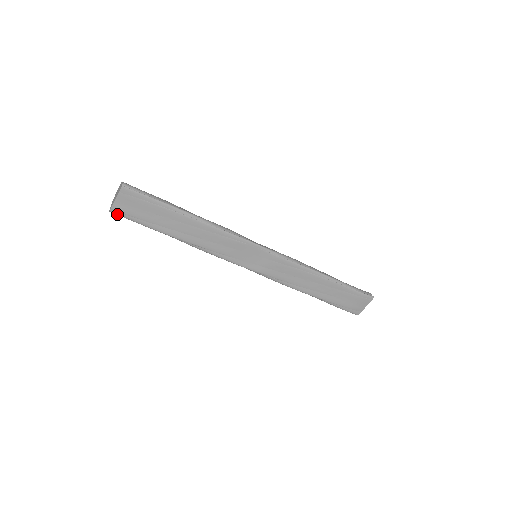
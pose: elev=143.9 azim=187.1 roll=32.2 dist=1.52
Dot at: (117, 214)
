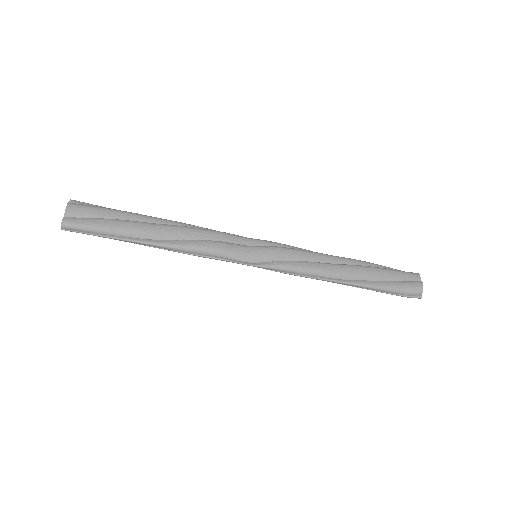
Dot at: occluded
